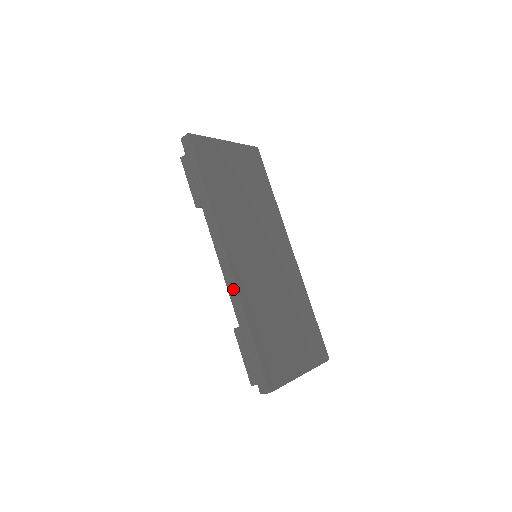
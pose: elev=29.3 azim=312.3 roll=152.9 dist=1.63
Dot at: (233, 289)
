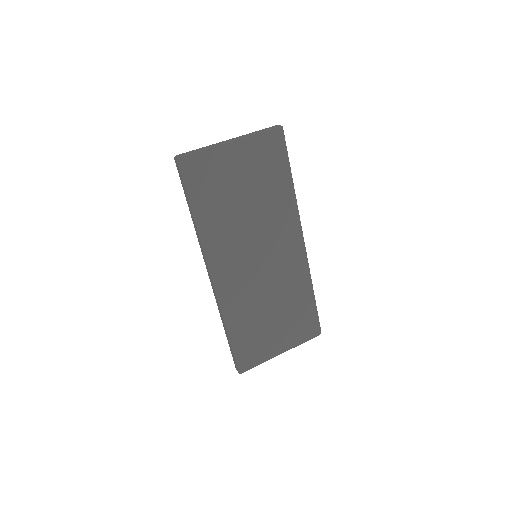
Dot at: (217, 301)
